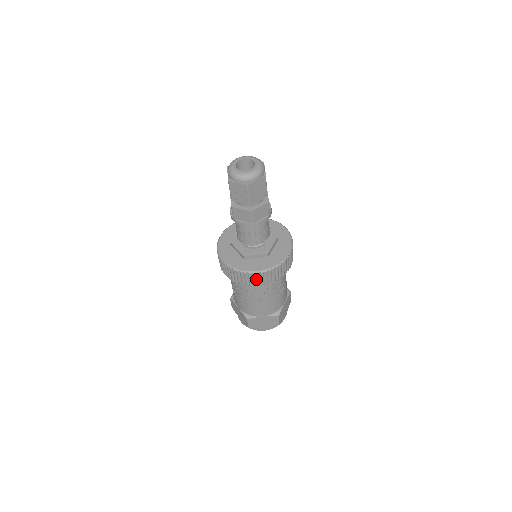
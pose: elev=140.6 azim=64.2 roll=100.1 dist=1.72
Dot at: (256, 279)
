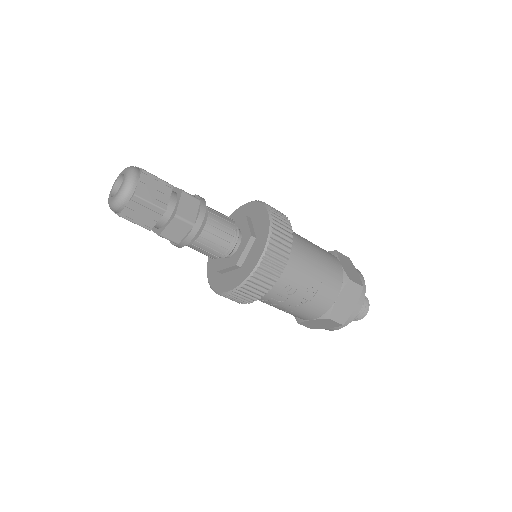
Dot at: (237, 298)
